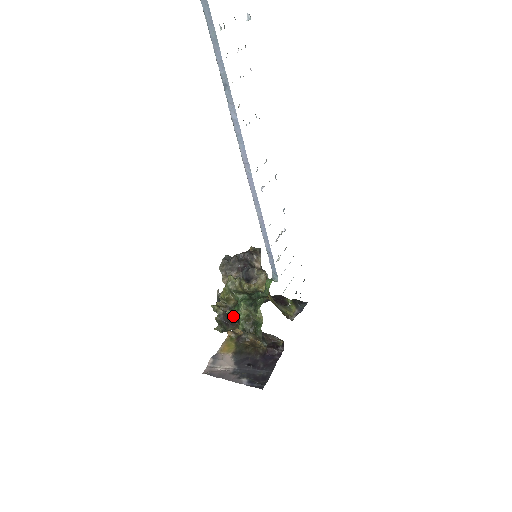
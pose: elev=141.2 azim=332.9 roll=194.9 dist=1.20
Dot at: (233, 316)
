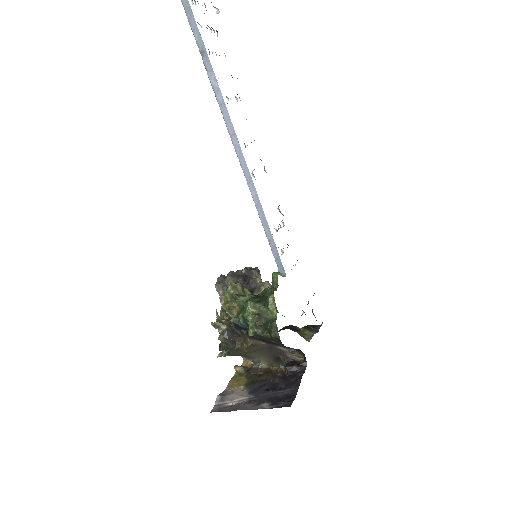
Dot at: (239, 322)
